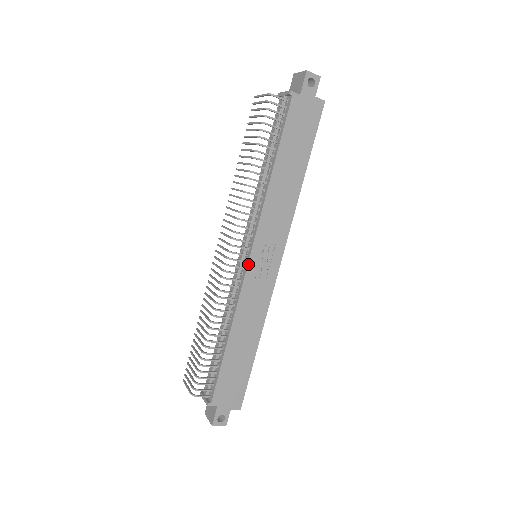
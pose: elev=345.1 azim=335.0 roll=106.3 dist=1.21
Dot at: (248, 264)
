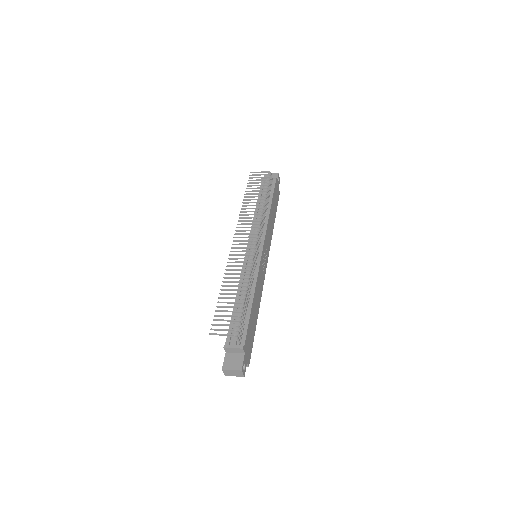
Dot at: (262, 254)
